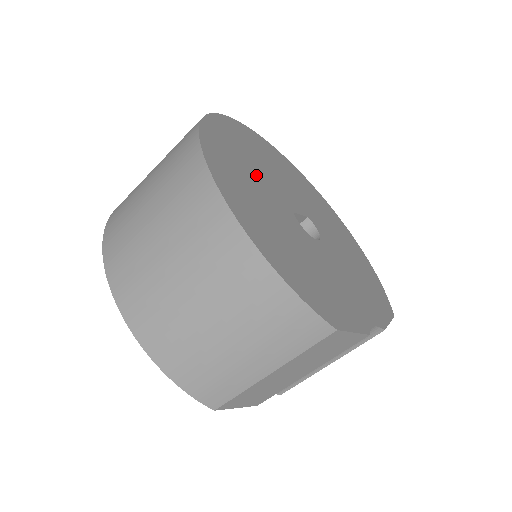
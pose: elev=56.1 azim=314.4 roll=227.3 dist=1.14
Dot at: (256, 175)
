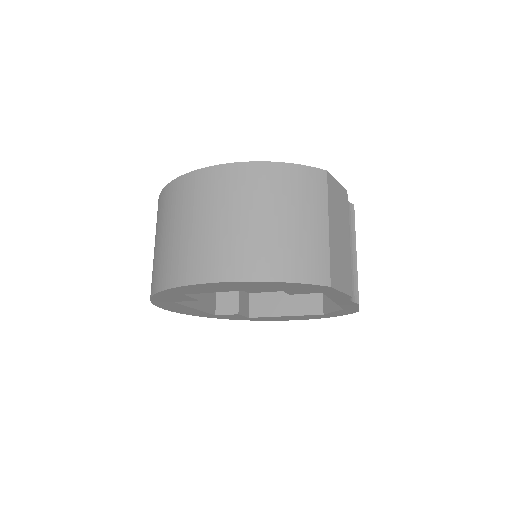
Dot at: occluded
